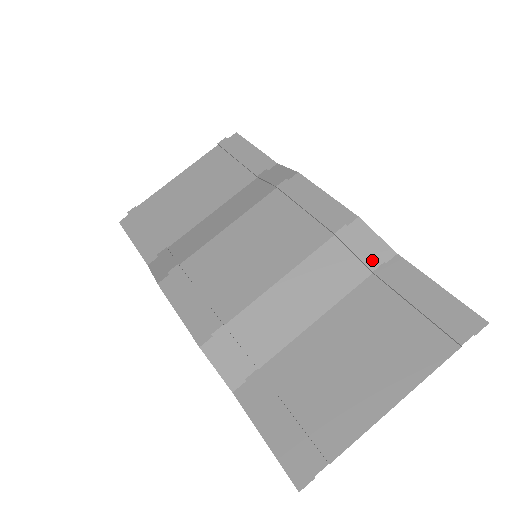
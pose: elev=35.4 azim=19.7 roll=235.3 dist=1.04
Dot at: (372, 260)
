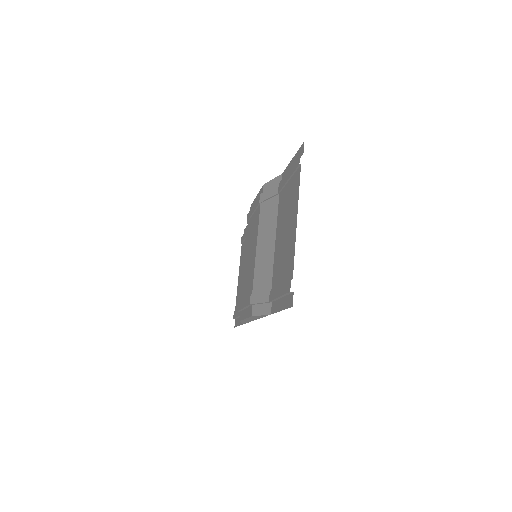
Dot at: (275, 190)
